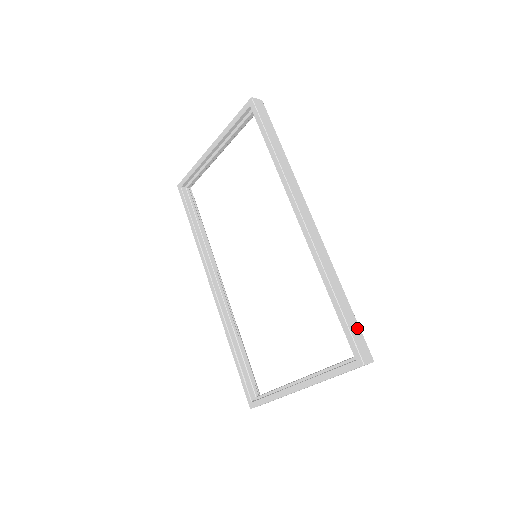
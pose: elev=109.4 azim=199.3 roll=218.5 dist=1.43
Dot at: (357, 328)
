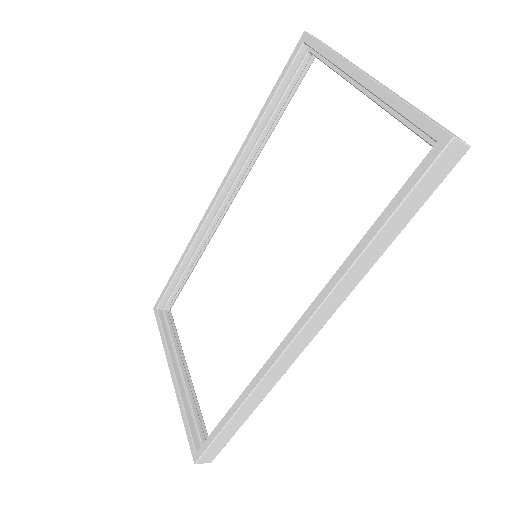
Dot at: (225, 441)
